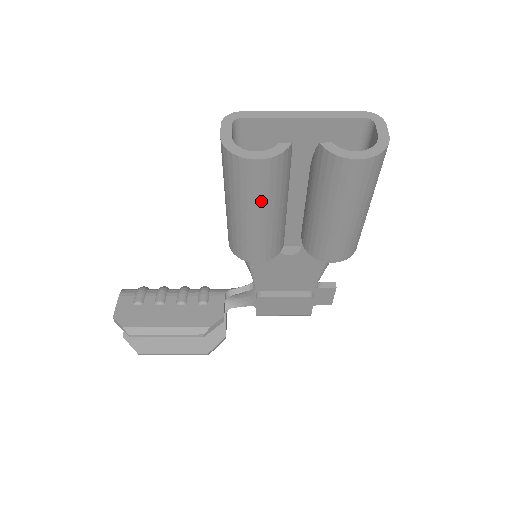
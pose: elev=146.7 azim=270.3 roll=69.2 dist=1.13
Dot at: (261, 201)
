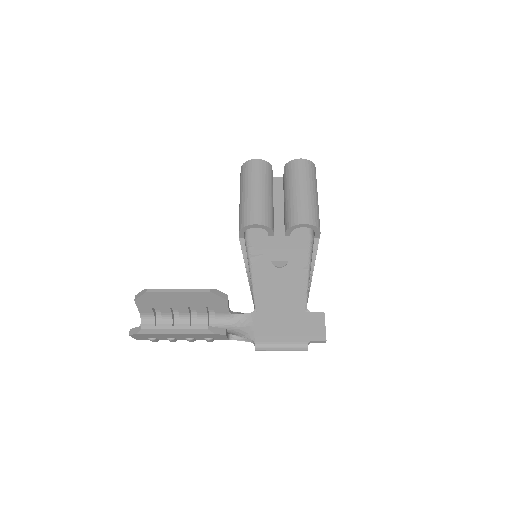
Dot at: (258, 180)
